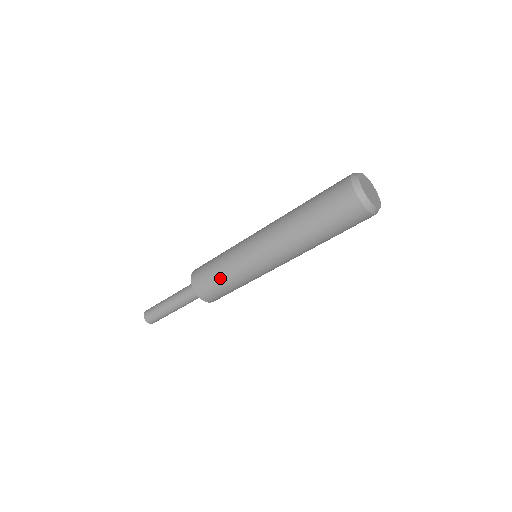
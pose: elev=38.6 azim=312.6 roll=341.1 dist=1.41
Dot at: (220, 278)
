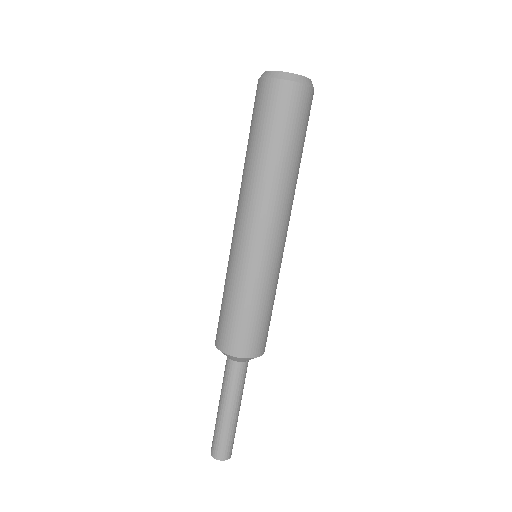
Dot at: (226, 303)
